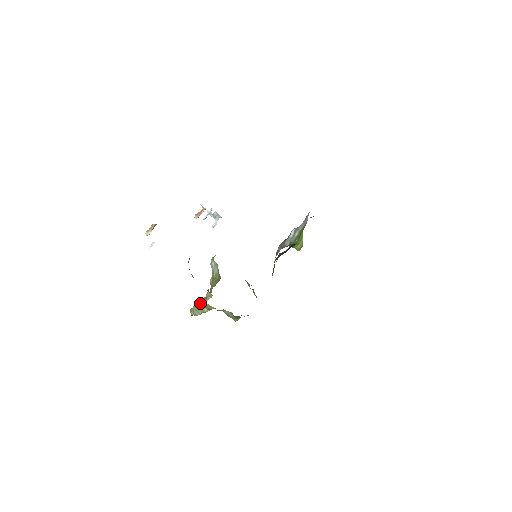
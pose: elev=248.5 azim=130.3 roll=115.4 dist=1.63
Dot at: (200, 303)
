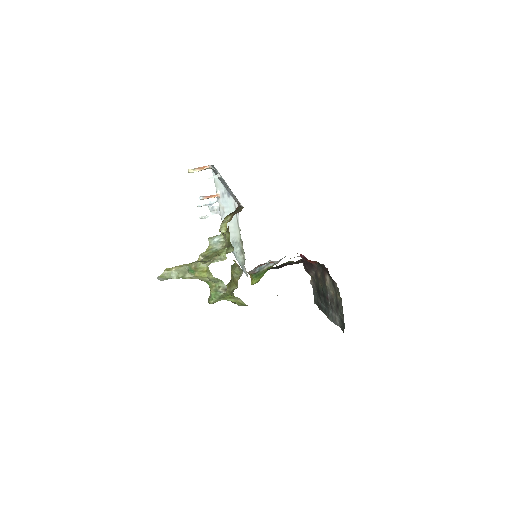
Dot at: (196, 264)
